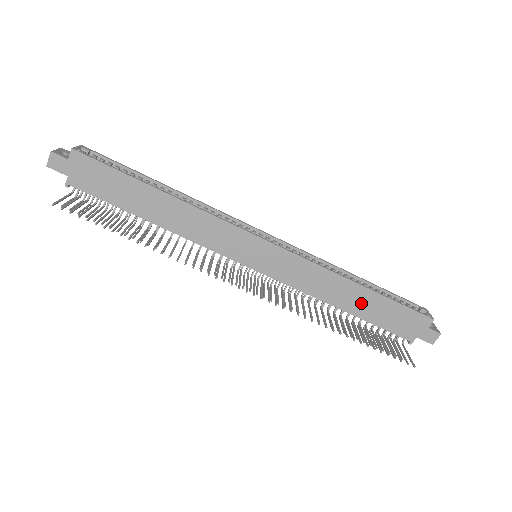
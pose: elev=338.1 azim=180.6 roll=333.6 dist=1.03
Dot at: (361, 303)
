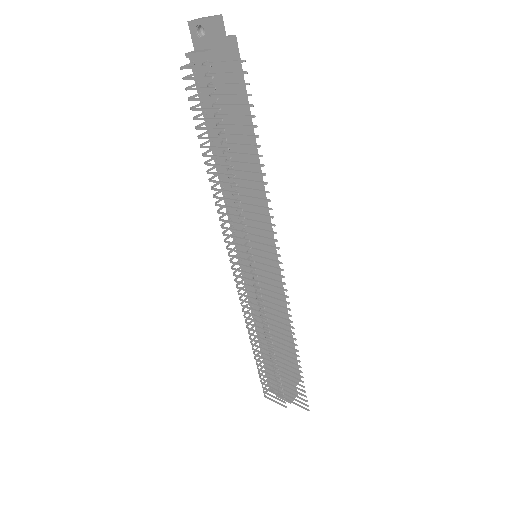
Dot at: (283, 343)
